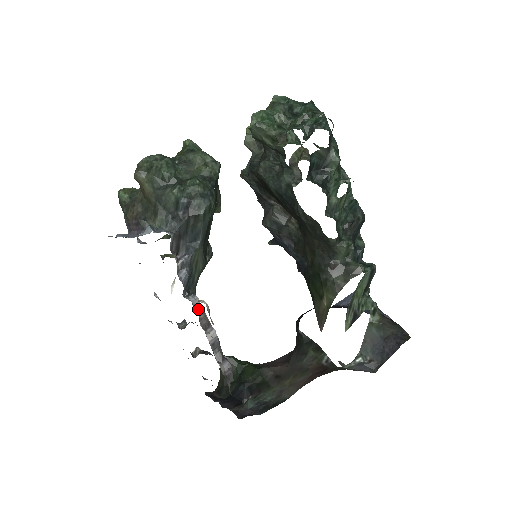
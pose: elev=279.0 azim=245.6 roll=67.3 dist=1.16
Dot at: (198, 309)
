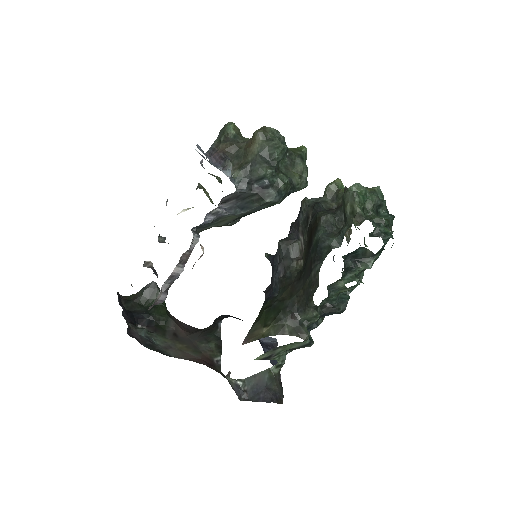
Dot at: (191, 246)
